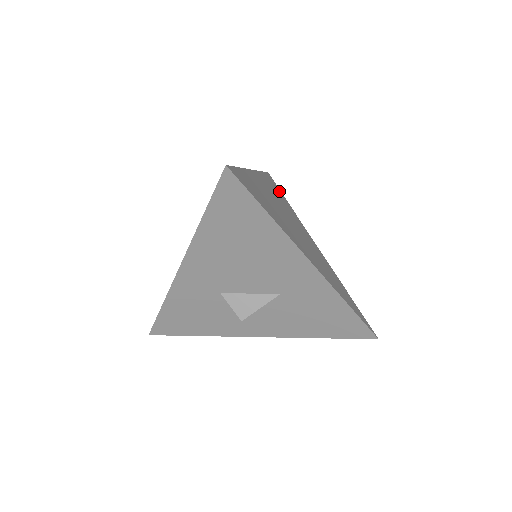
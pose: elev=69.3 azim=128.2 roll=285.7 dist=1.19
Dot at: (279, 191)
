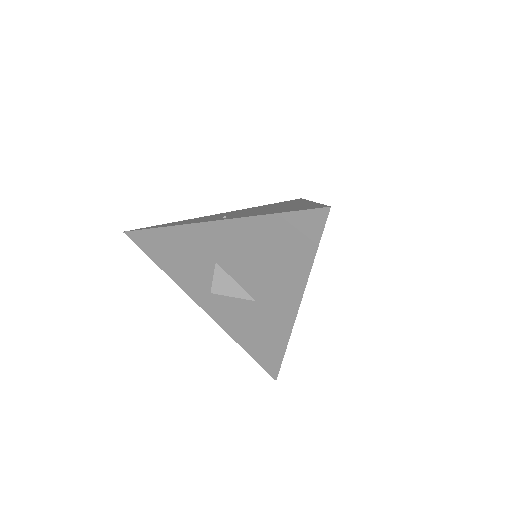
Dot at: occluded
